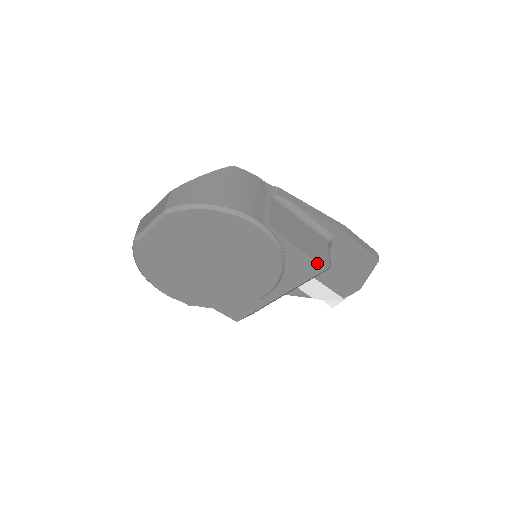
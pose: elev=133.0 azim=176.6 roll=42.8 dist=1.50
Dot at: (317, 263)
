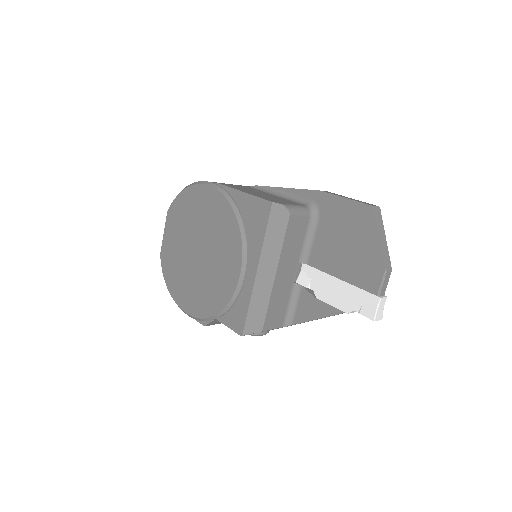
Dot at: (262, 200)
